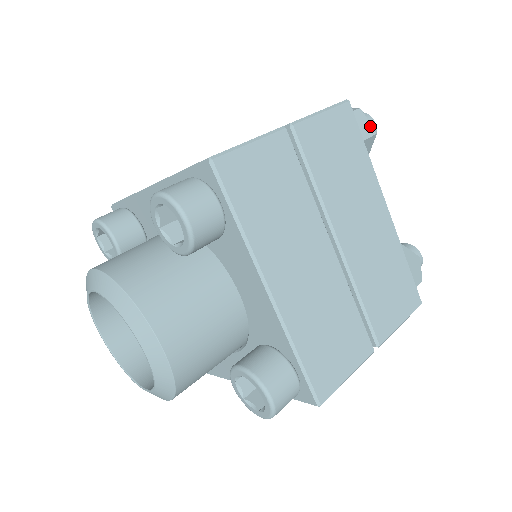
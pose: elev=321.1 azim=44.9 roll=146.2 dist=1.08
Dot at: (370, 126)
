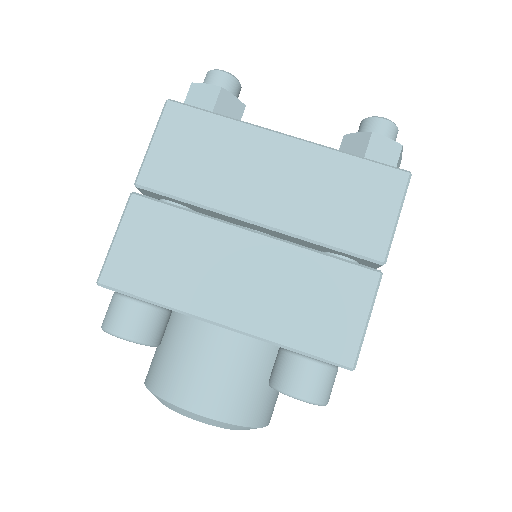
Dot at: (401, 157)
